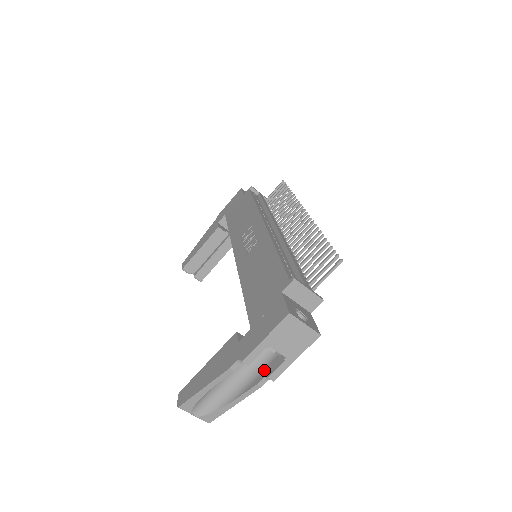
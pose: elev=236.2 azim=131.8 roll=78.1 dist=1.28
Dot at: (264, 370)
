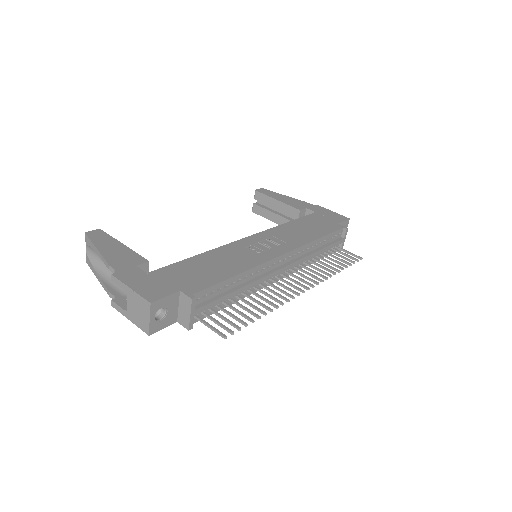
Dot at: (122, 295)
